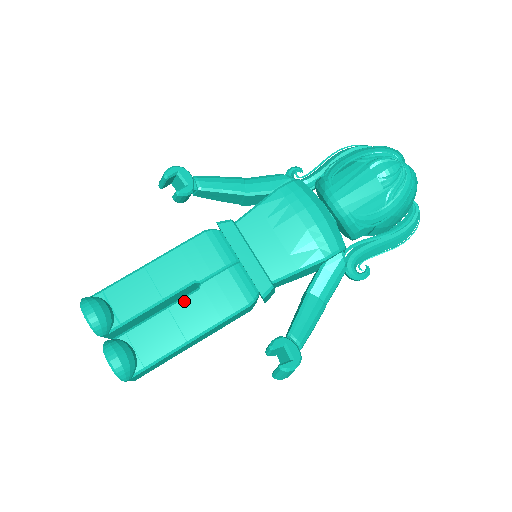
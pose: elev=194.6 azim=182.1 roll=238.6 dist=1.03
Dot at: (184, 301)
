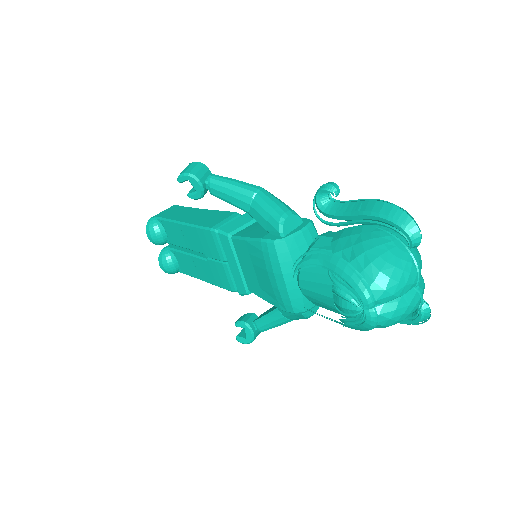
Dot at: (199, 260)
